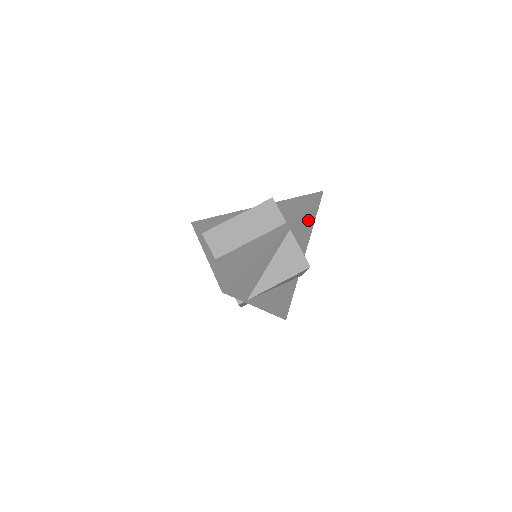
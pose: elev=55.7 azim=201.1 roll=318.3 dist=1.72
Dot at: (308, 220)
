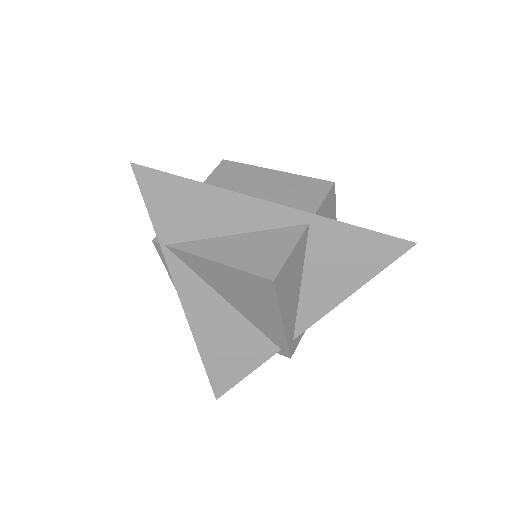
Dot at: (356, 260)
